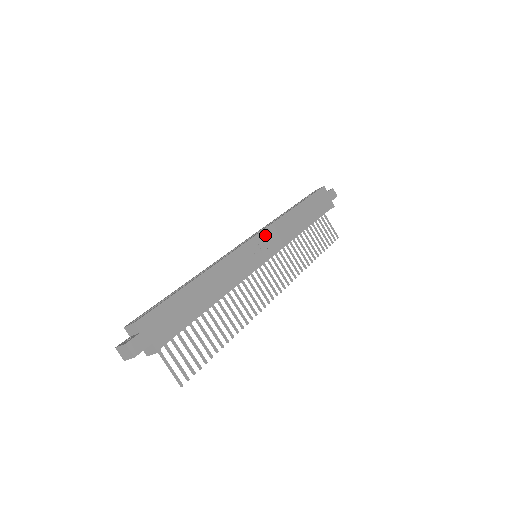
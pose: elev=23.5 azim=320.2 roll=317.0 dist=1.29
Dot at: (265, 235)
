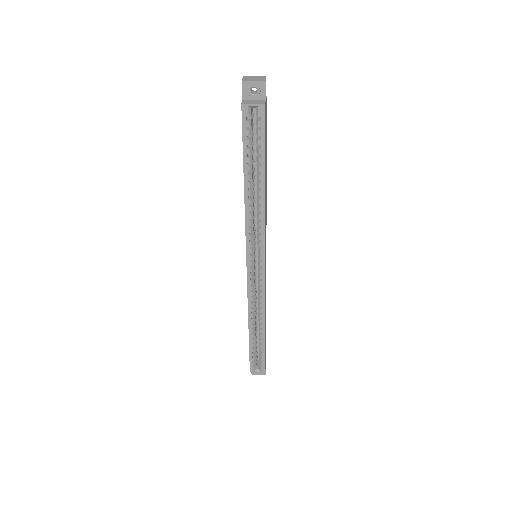
Dot at: (265, 250)
